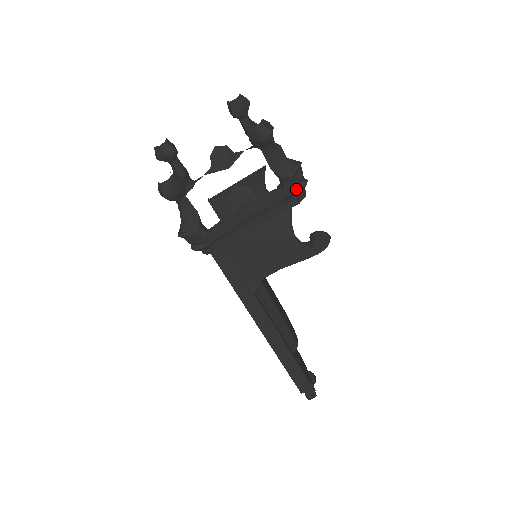
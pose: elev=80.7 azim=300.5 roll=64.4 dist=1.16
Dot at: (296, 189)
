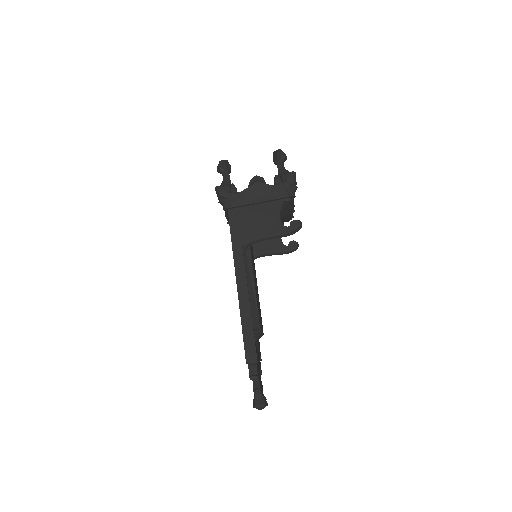
Dot at: (289, 186)
